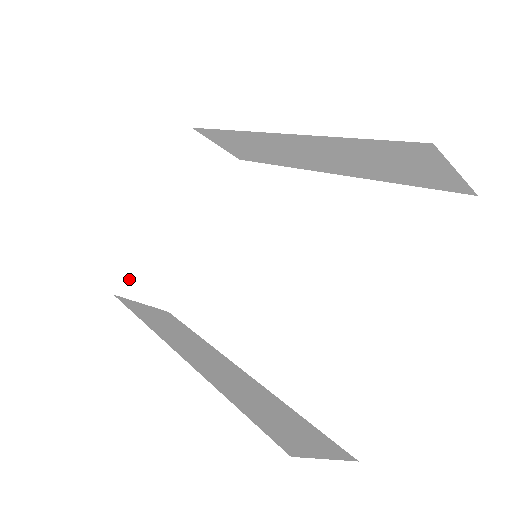
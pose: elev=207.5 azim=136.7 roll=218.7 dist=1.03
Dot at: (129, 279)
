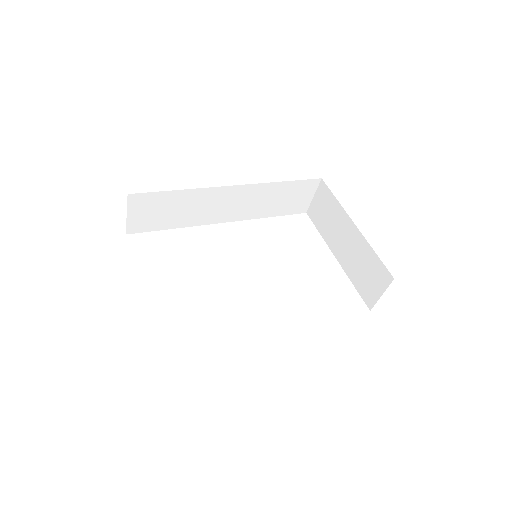
Dot at: occluded
